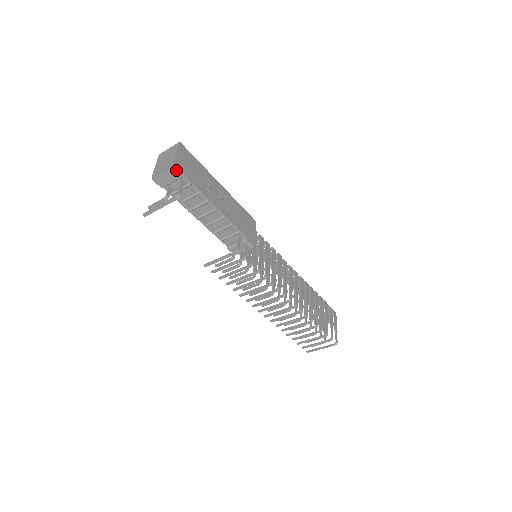
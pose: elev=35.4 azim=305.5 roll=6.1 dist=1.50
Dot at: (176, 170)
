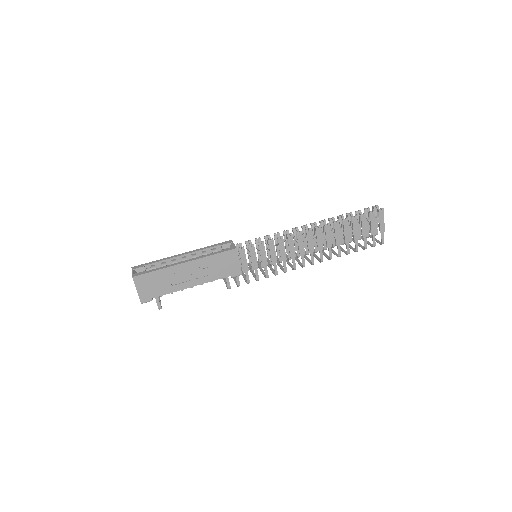
Dot at: (145, 302)
